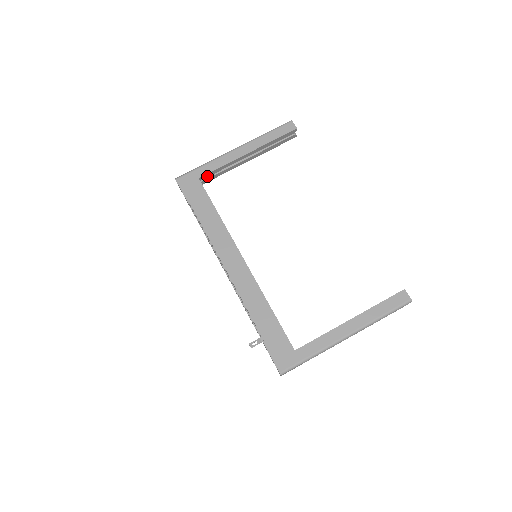
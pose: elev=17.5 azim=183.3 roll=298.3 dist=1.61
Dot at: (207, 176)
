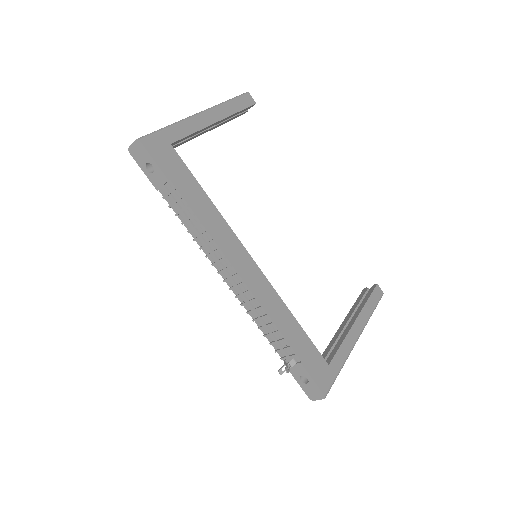
Dot at: (175, 143)
